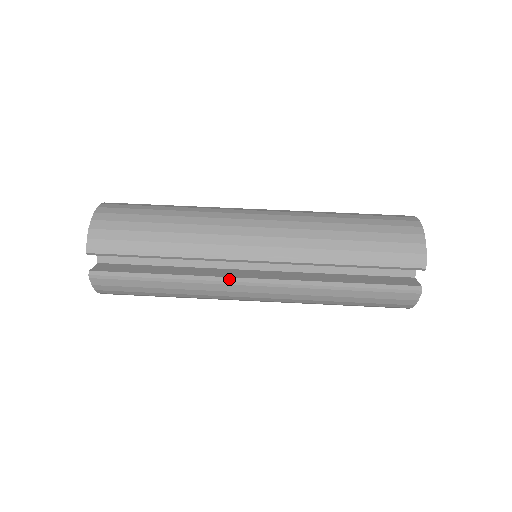
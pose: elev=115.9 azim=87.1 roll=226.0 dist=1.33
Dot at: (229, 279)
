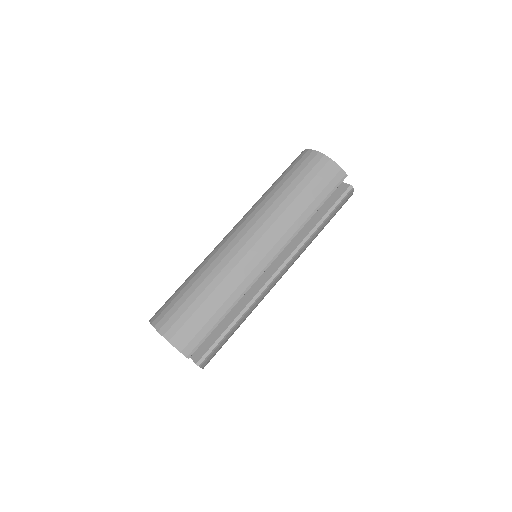
Dot at: (266, 285)
